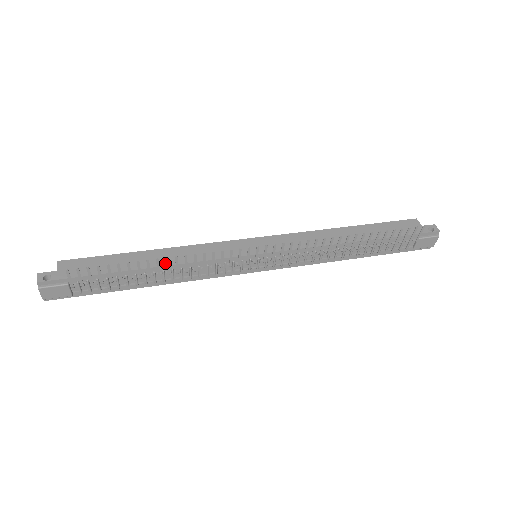
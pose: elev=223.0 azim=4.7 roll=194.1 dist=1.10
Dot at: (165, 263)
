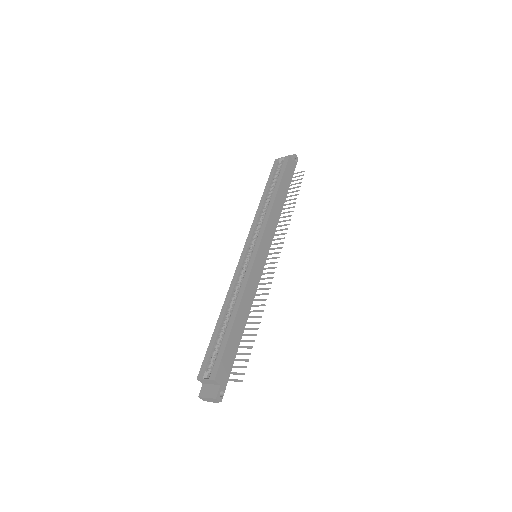
Dot at: (247, 315)
